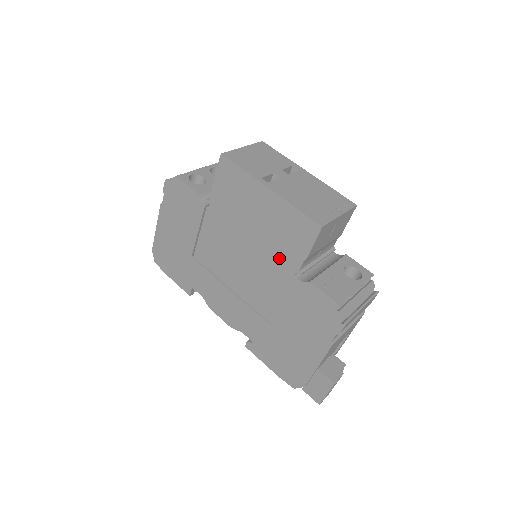
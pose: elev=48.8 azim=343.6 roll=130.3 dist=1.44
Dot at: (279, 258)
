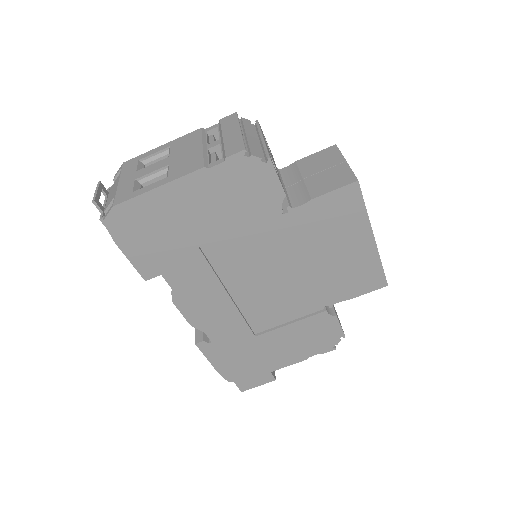
Dot at: (323, 290)
